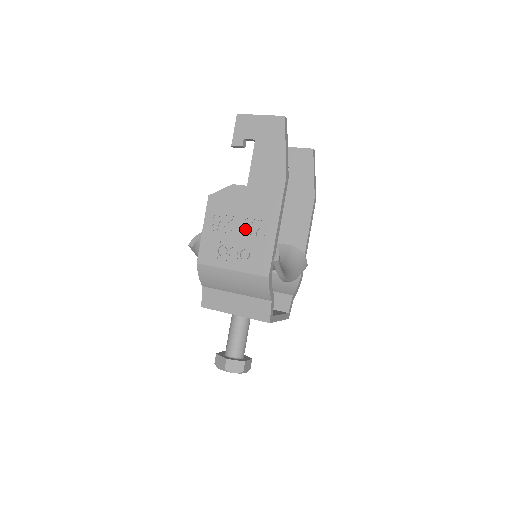
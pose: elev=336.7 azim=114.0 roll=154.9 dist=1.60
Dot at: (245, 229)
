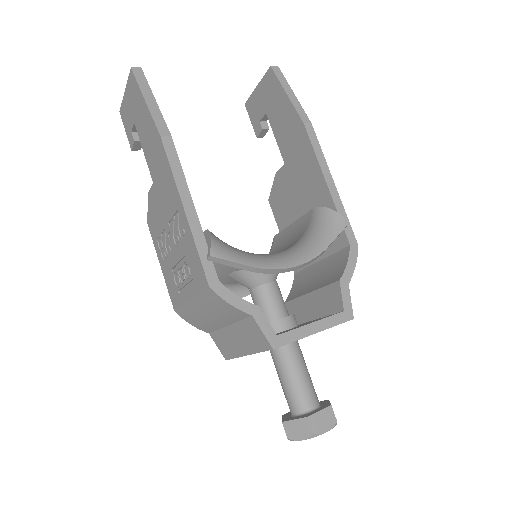
Dot at: (174, 237)
